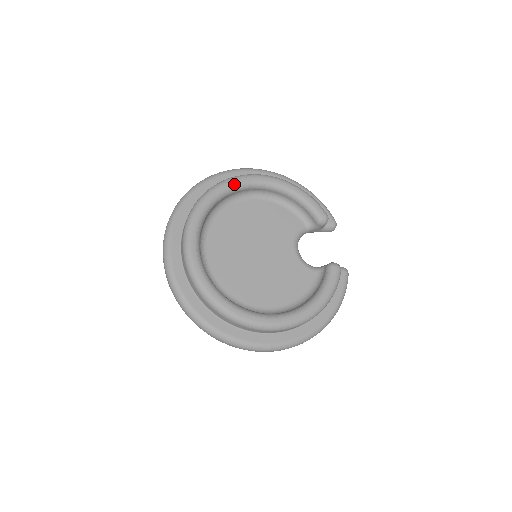
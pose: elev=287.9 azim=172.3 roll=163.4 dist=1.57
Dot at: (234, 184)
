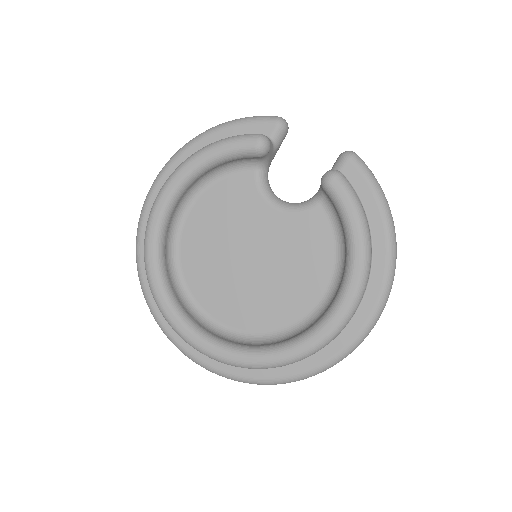
Dot at: (153, 236)
